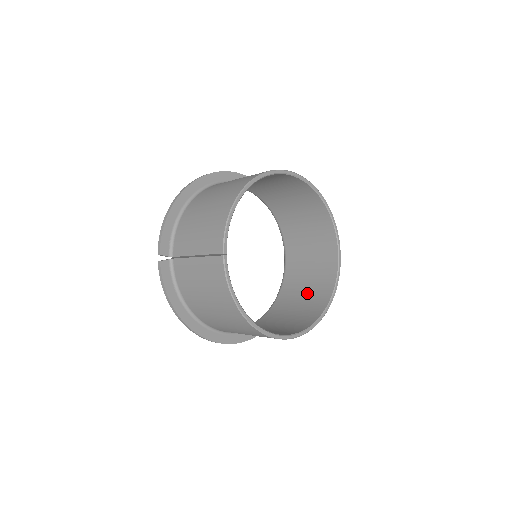
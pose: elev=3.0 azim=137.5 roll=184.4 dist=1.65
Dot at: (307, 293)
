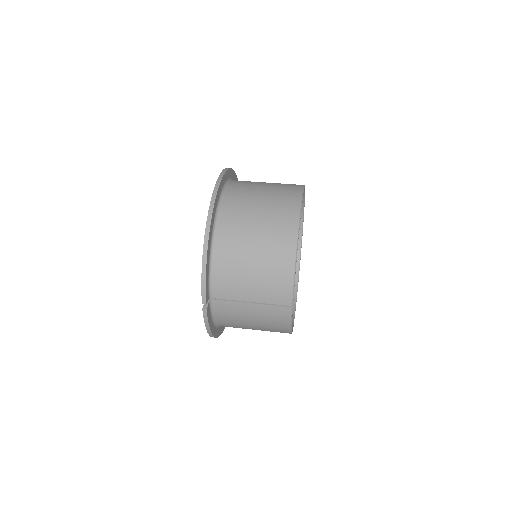
Dot at: occluded
